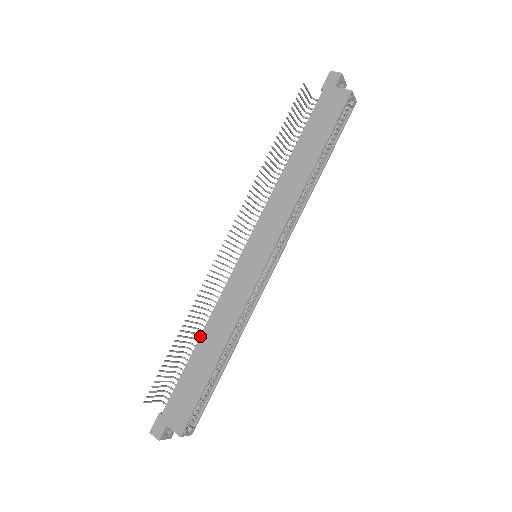
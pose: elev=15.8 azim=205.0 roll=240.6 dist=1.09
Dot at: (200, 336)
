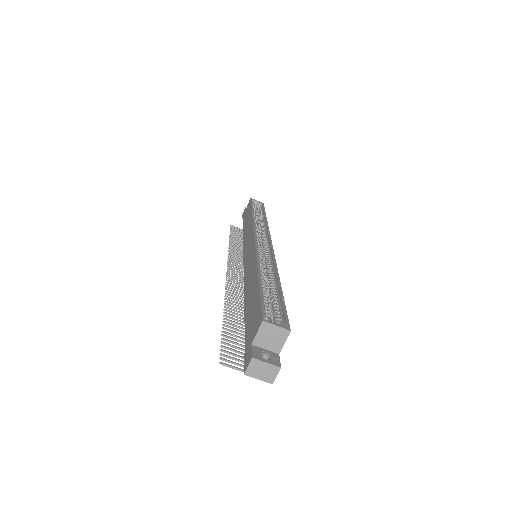
Dot at: (244, 300)
